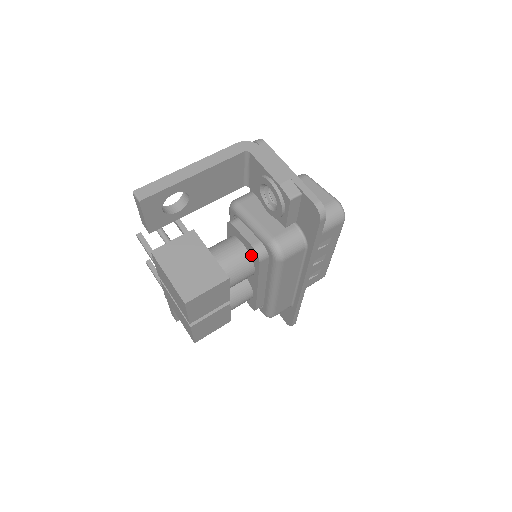
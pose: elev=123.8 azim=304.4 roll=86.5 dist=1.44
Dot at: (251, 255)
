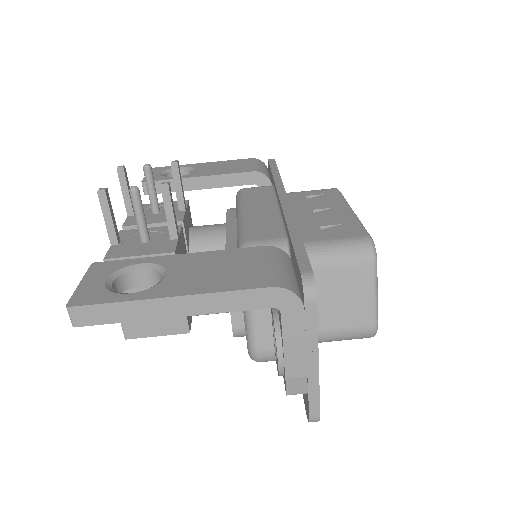
Dot at: occluded
